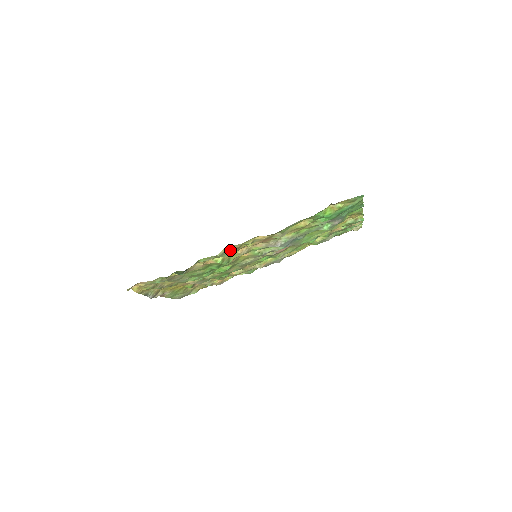
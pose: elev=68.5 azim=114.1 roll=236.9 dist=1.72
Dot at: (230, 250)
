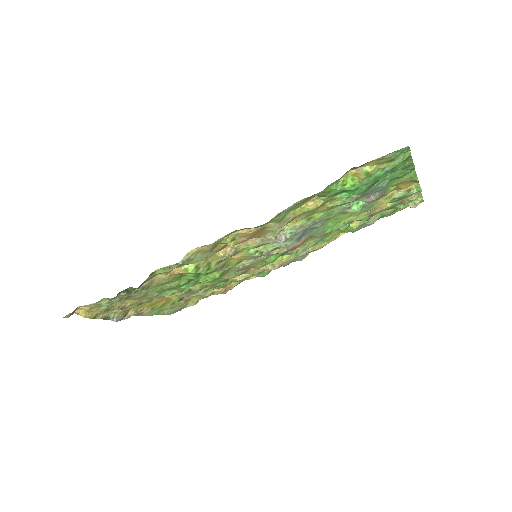
Dot at: (200, 253)
